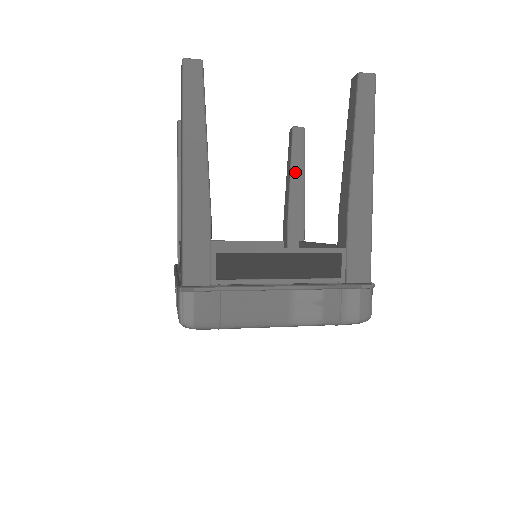
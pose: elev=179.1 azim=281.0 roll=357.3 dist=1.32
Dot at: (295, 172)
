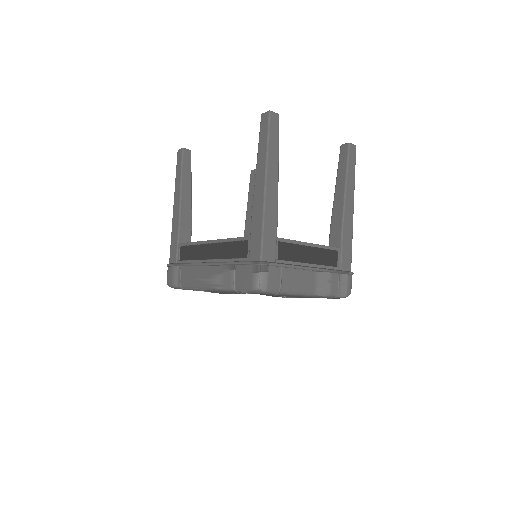
Dot at: occluded
